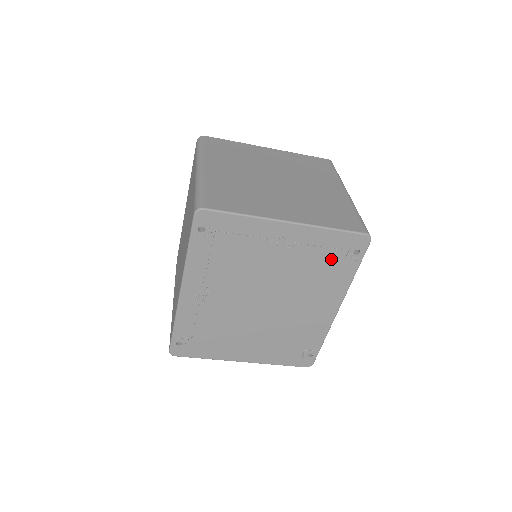
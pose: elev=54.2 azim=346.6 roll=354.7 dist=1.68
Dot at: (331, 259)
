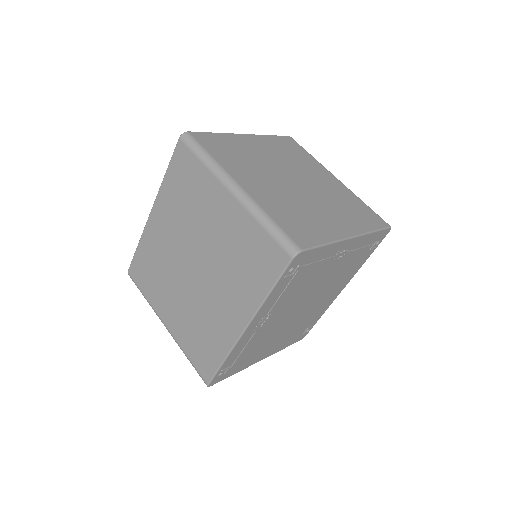
Dot at: (361, 254)
